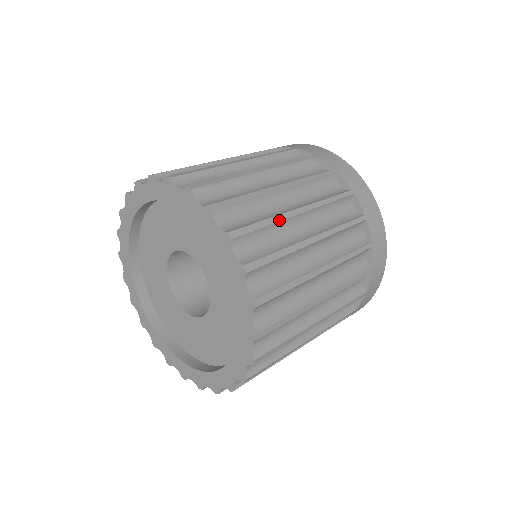
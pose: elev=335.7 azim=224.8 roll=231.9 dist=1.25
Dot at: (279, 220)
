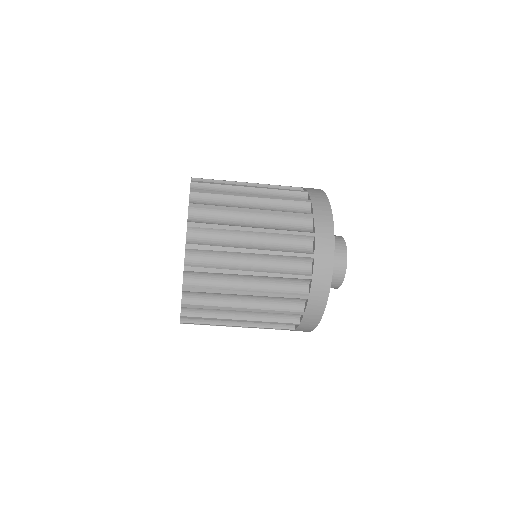
Dot at: occluded
